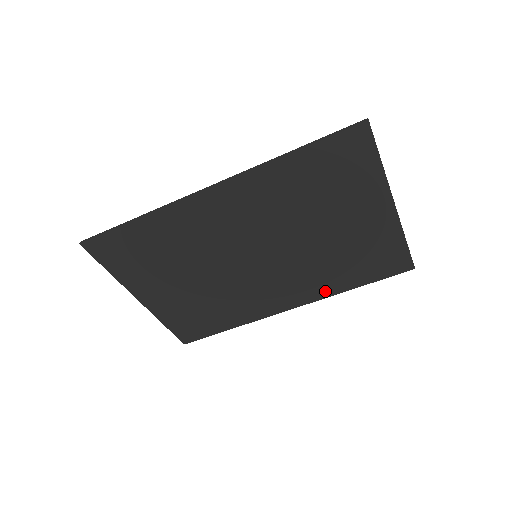
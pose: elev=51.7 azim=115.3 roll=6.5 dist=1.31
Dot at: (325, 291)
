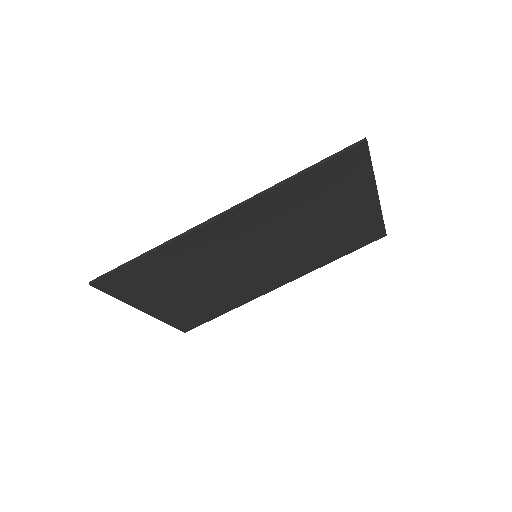
Dot at: (312, 267)
